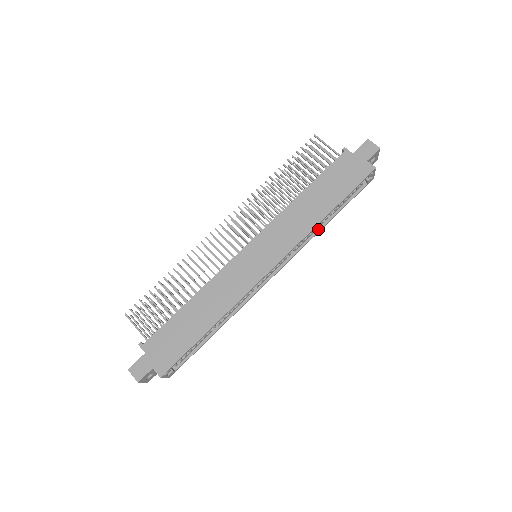
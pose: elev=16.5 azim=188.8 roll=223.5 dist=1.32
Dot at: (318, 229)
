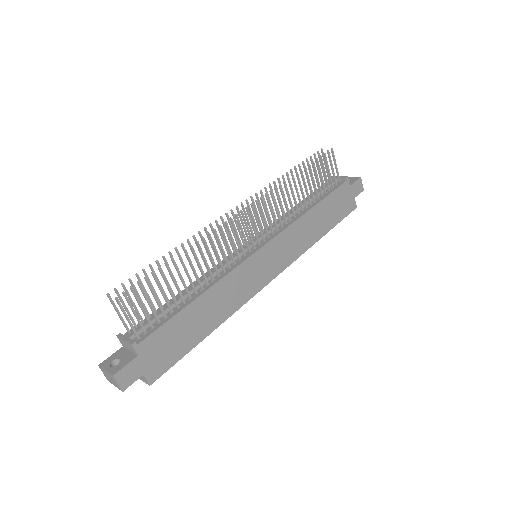
Dot at: occluded
